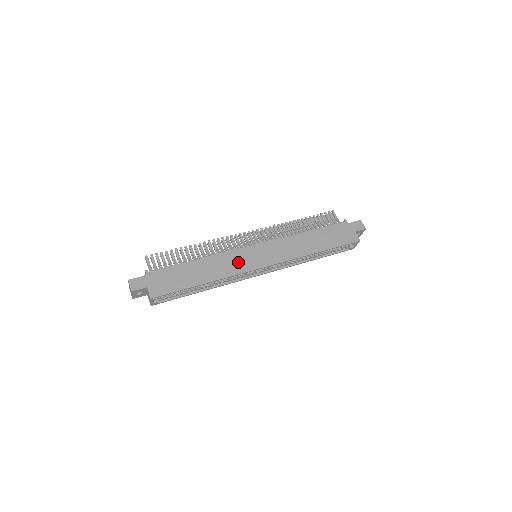
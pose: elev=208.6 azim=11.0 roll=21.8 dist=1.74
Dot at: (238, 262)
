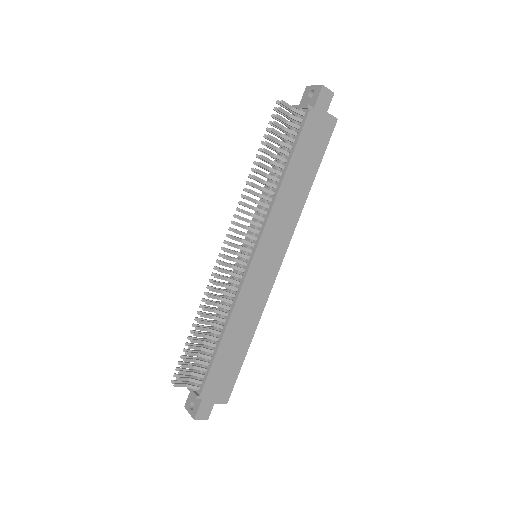
Dot at: (257, 291)
